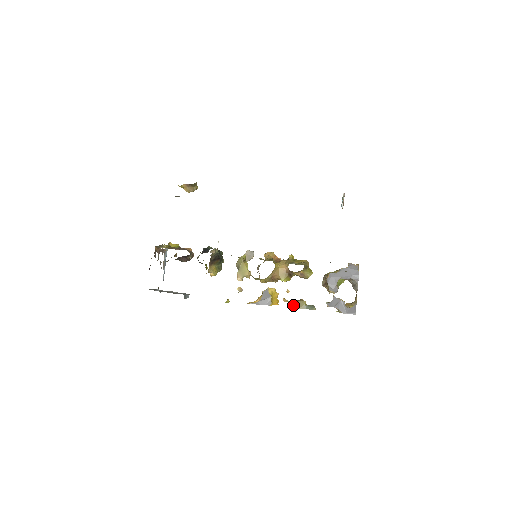
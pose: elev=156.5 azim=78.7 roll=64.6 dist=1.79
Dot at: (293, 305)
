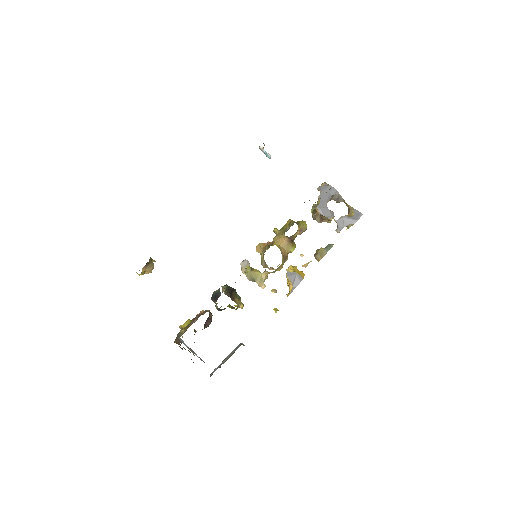
Dot at: (317, 260)
